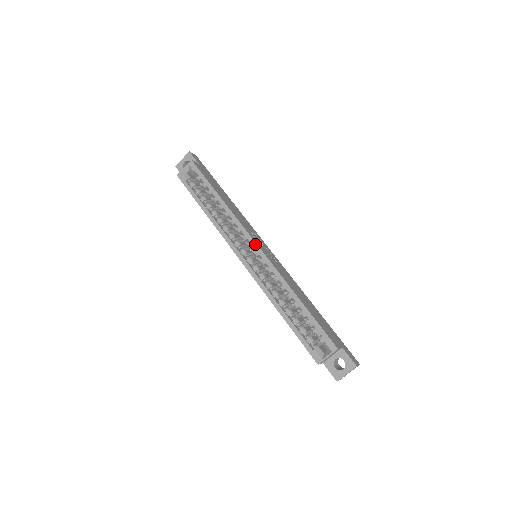
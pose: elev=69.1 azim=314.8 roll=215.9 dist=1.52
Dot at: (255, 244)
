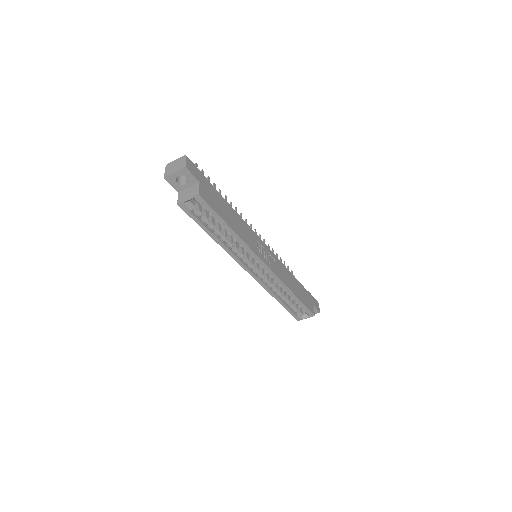
Dot at: (265, 266)
